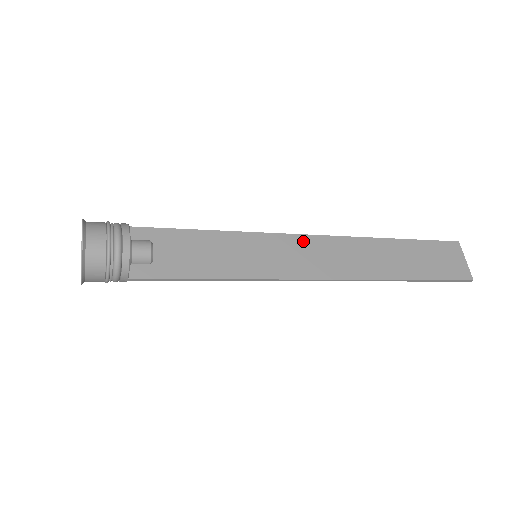
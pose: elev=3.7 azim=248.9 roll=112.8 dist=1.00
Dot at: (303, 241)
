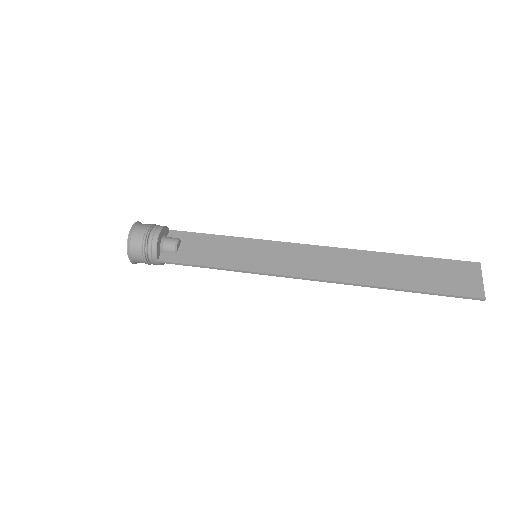
Dot at: (301, 249)
